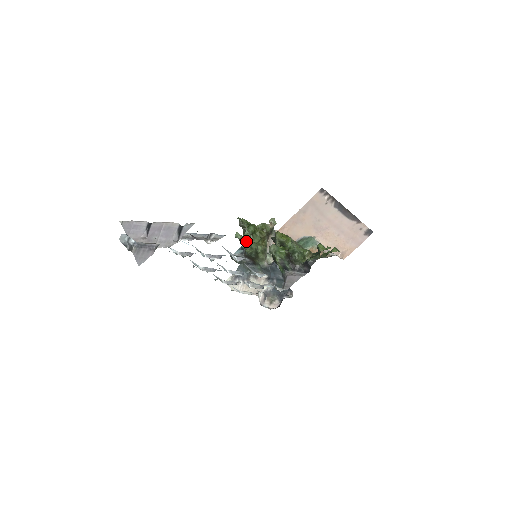
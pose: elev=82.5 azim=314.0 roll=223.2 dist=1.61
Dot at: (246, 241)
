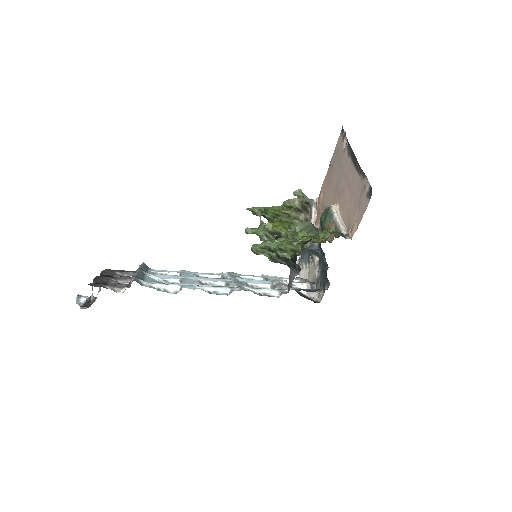
Dot at: (263, 232)
